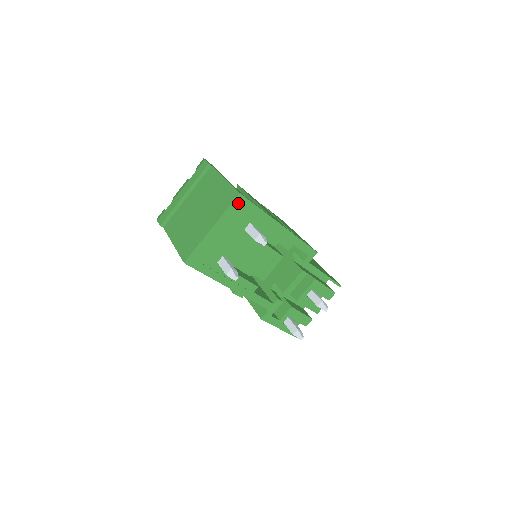
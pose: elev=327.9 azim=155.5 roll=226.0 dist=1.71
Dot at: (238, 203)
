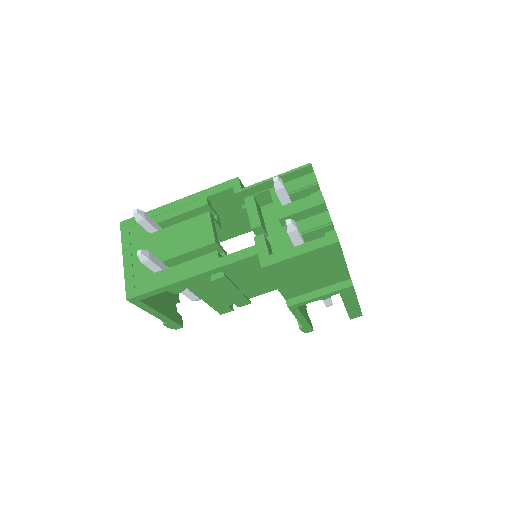
Dot at: (126, 228)
